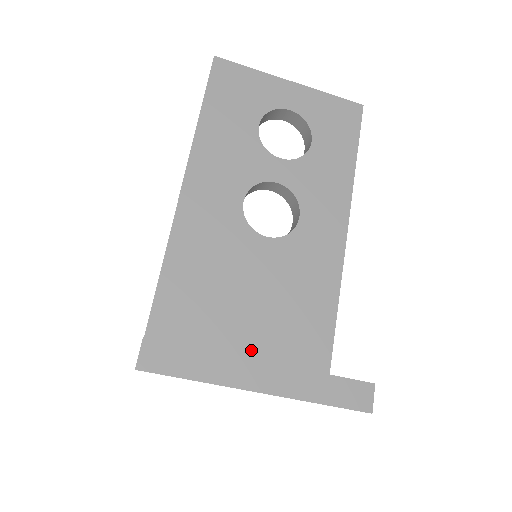
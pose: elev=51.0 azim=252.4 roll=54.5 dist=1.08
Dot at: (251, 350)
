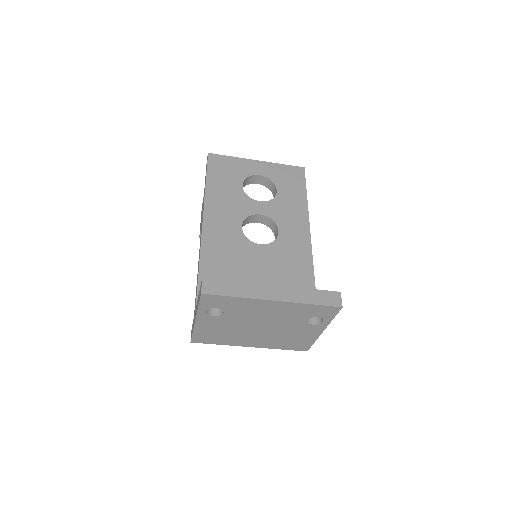
Dot at: occluded
